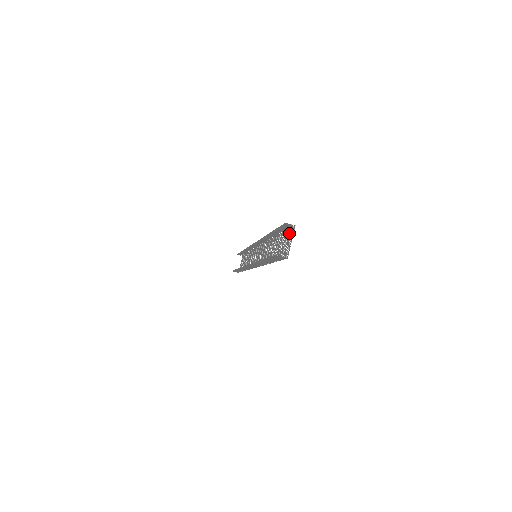
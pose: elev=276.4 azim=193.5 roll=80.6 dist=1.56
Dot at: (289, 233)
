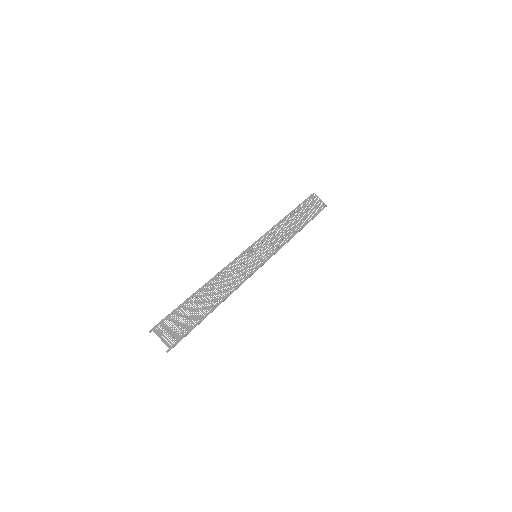
Dot at: occluded
